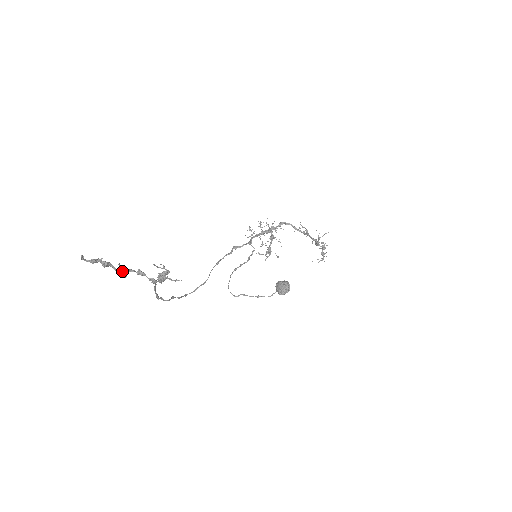
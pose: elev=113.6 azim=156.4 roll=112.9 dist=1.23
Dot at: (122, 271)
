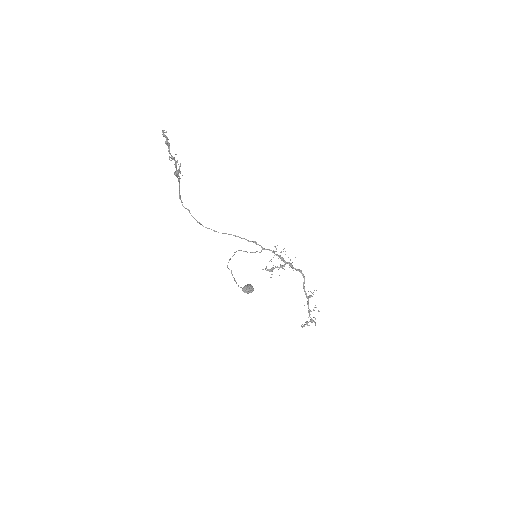
Dot at: (171, 156)
